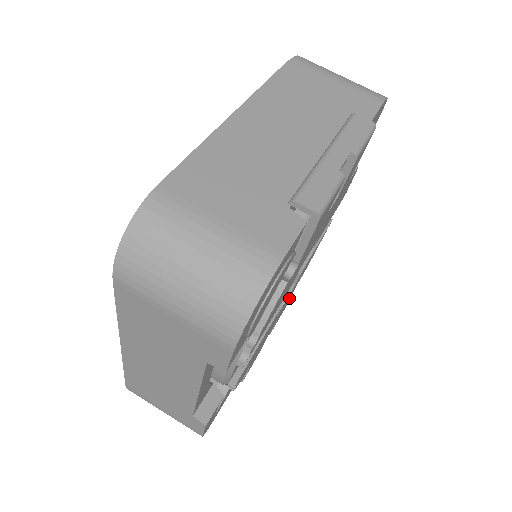
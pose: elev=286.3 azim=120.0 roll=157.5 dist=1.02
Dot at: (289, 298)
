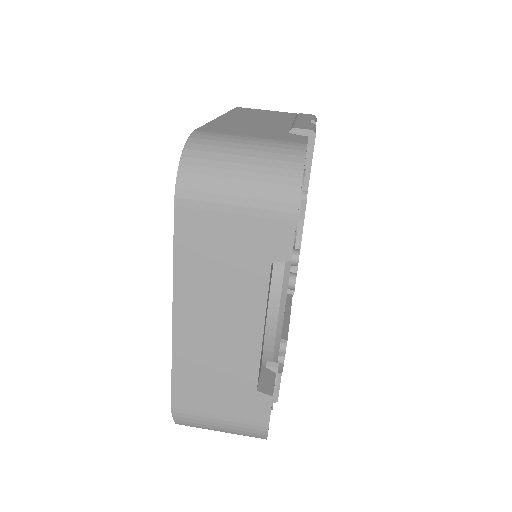
Dot at: occluded
